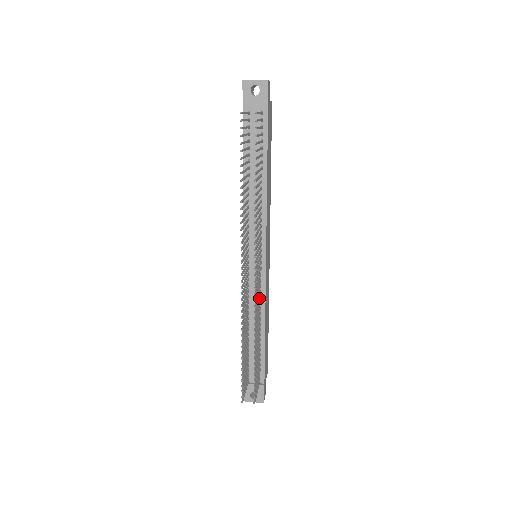
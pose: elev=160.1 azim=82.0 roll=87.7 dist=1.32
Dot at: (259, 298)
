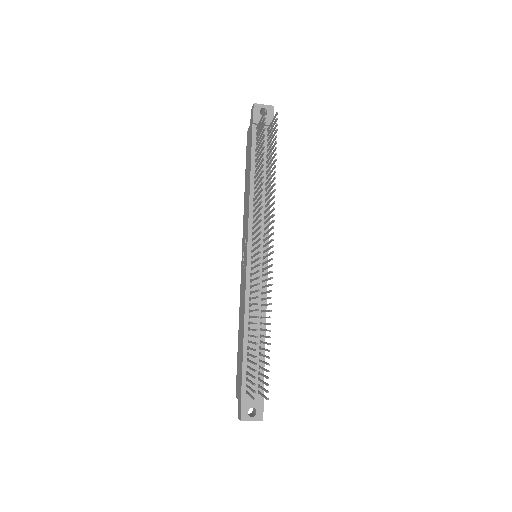
Dot at: (263, 292)
